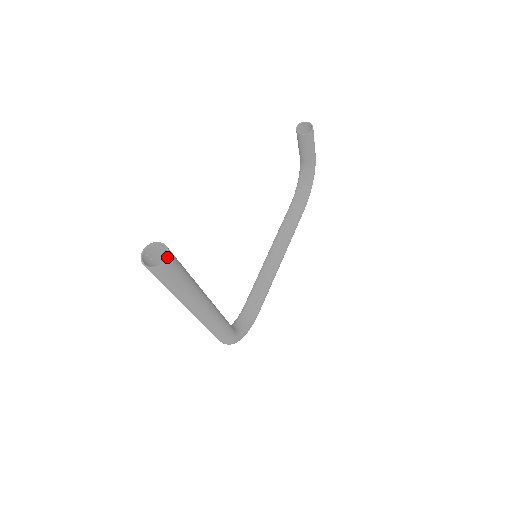
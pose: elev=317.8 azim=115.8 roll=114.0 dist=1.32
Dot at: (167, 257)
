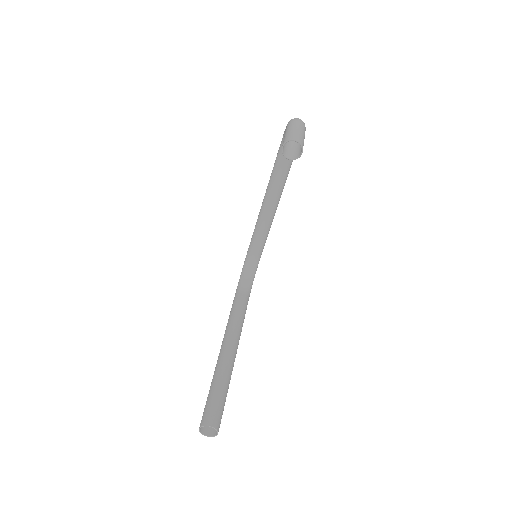
Dot at: occluded
